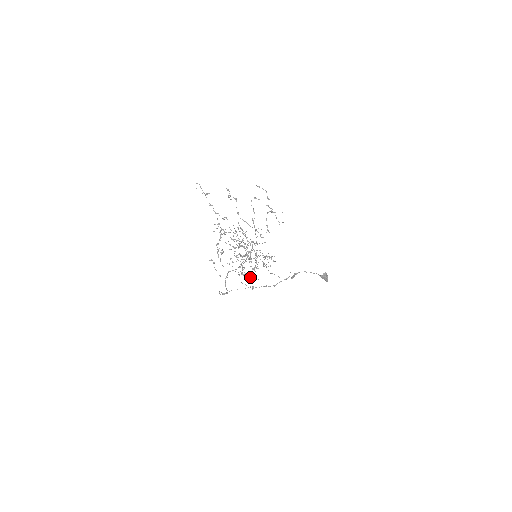
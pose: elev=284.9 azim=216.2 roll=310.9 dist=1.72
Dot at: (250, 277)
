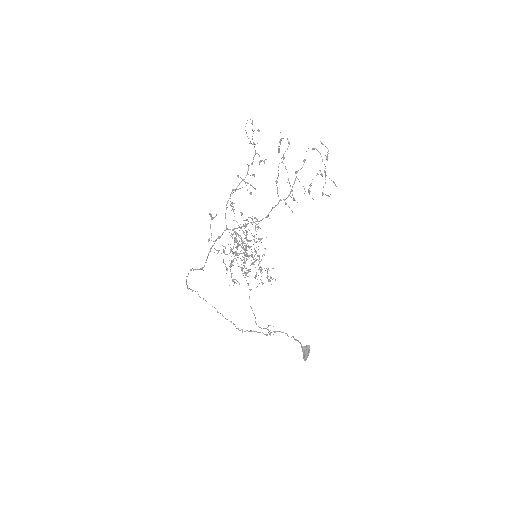
Dot at: (233, 280)
